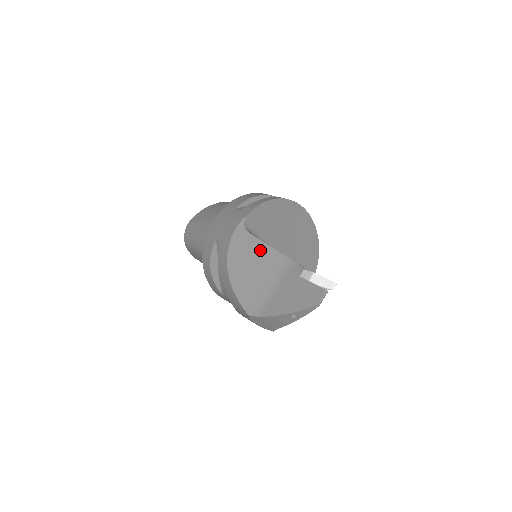
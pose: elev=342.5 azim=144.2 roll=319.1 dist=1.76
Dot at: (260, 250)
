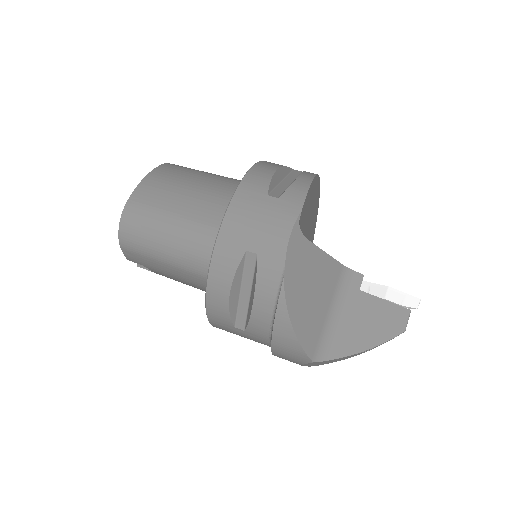
Dot at: (319, 263)
